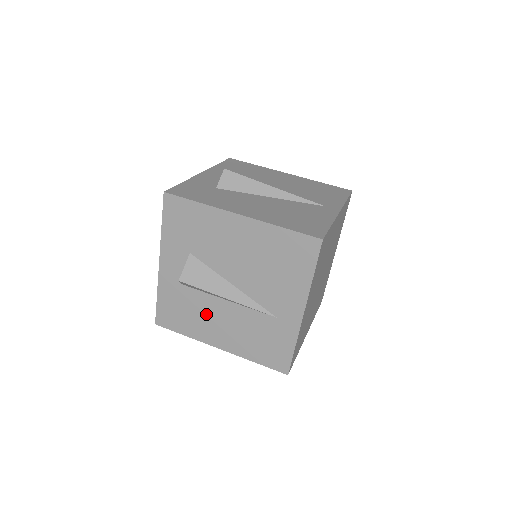
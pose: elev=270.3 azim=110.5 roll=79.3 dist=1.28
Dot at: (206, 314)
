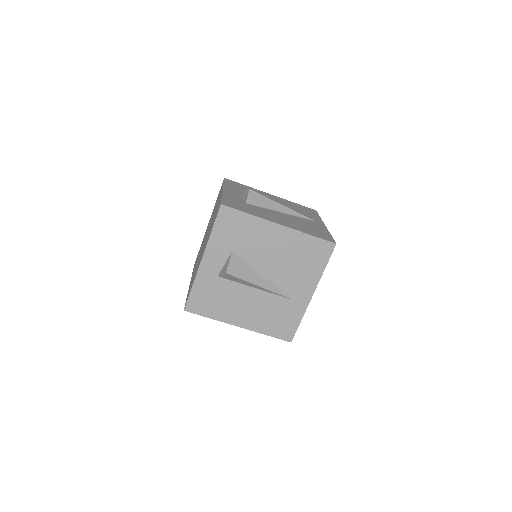
Dot at: (234, 300)
